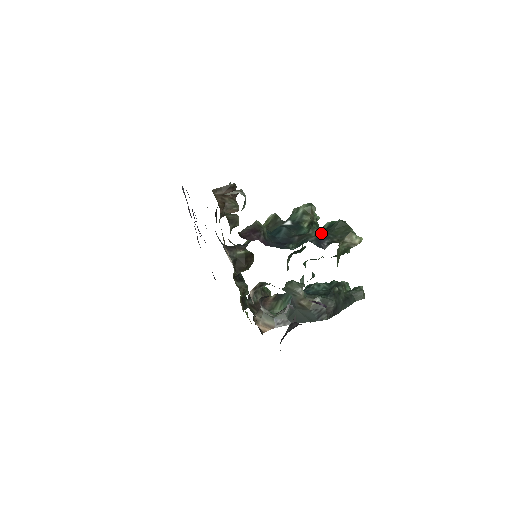
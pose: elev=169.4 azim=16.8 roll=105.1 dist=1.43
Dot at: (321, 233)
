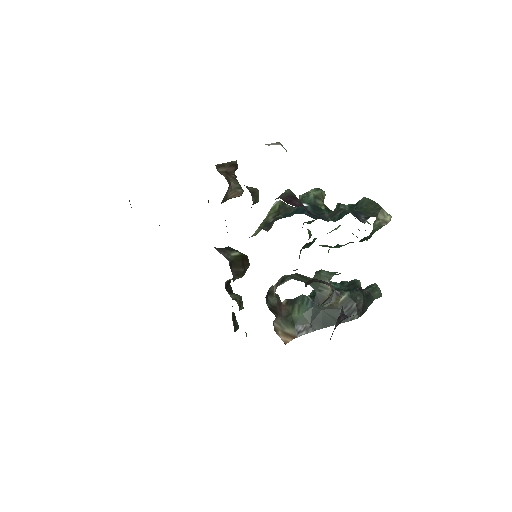
Dot at: (352, 209)
